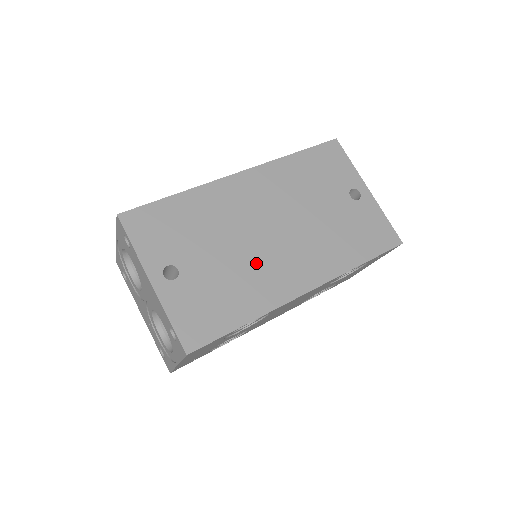
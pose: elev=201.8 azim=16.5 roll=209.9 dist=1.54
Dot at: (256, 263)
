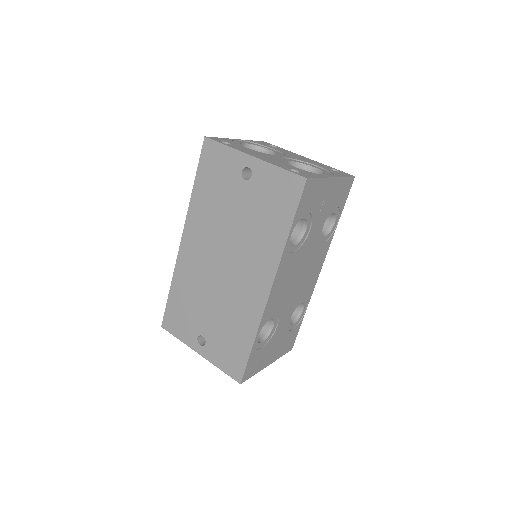
Dot at: (231, 298)
